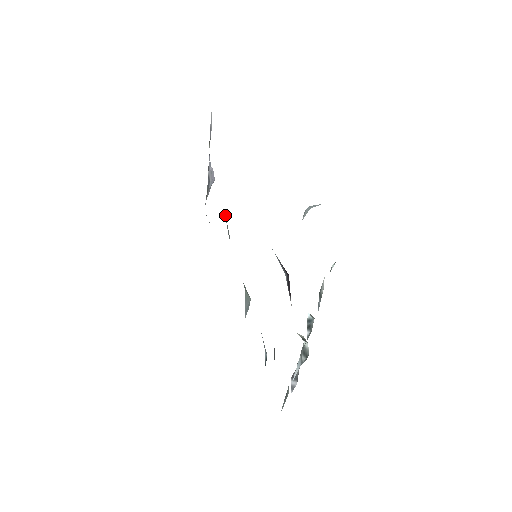
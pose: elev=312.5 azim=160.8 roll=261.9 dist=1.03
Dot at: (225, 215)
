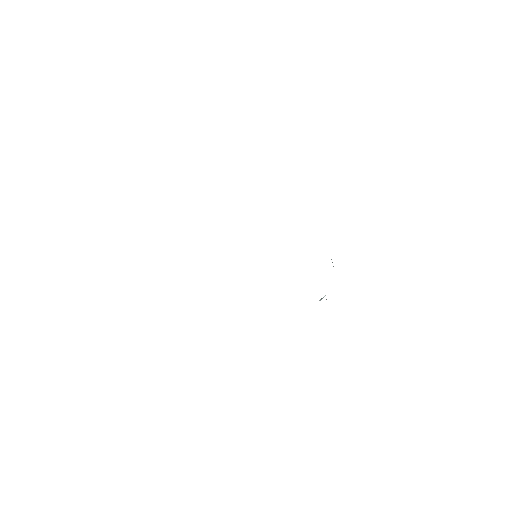
Dot at: occluded
